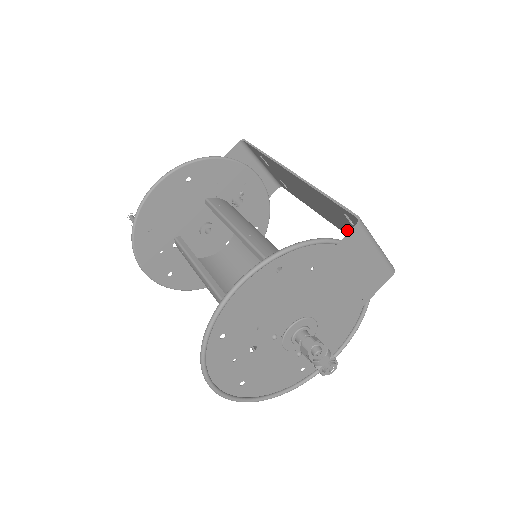
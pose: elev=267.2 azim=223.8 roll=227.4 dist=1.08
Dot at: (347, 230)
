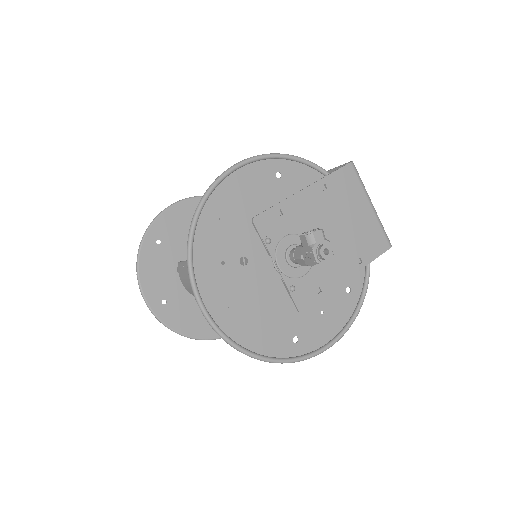
Dot at: occluded
